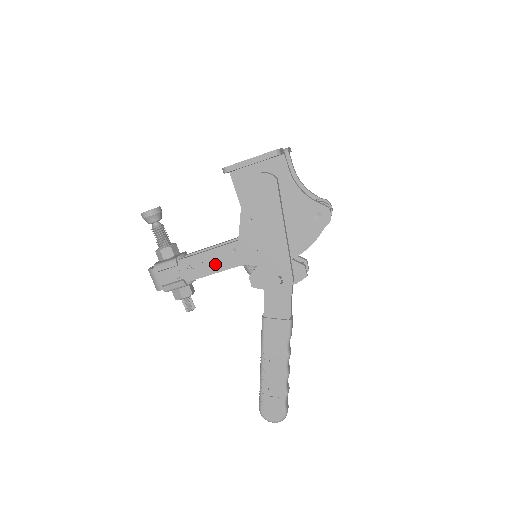
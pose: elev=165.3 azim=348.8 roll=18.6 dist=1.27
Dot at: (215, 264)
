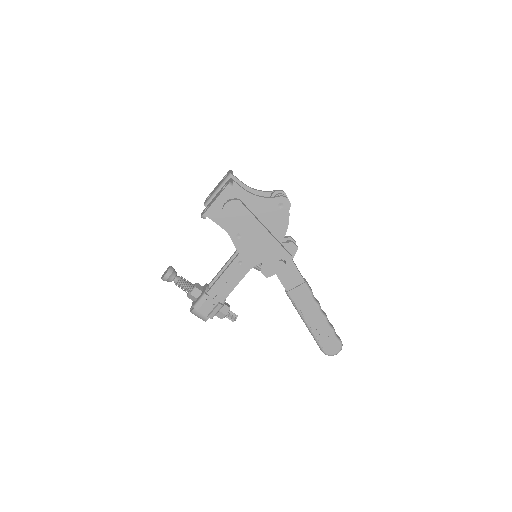
Dot at: (233, 279)
